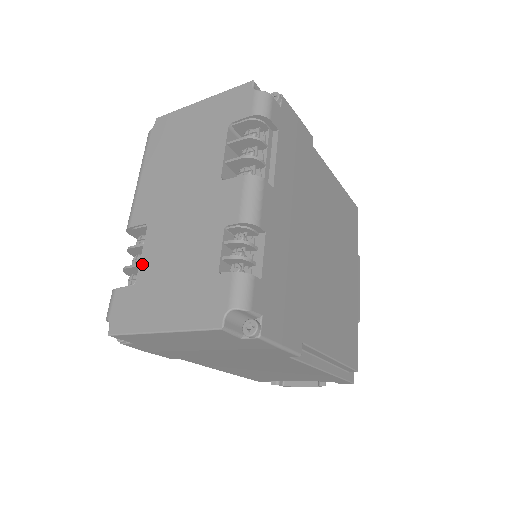
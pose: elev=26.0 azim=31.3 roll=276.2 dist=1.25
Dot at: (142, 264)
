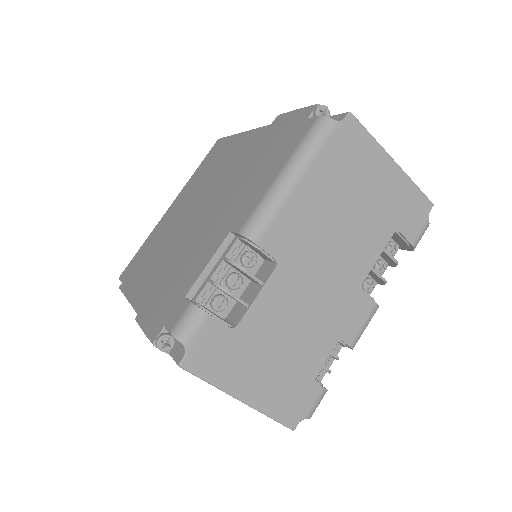
Dot at: (253, 310)
